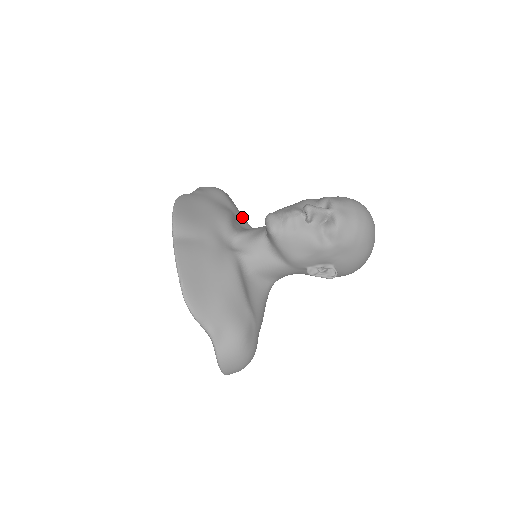
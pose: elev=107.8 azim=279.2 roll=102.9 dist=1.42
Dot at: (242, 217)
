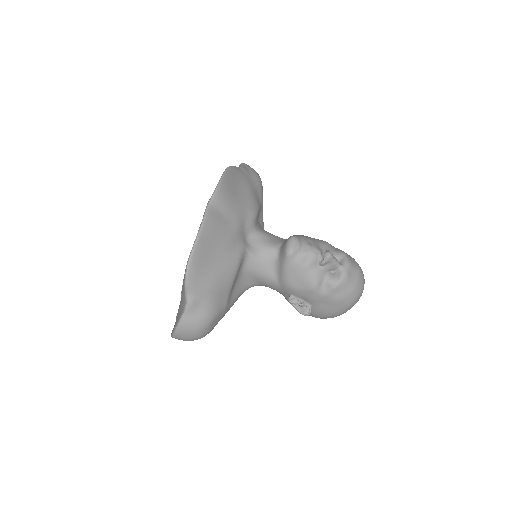
Dot at: occluded
